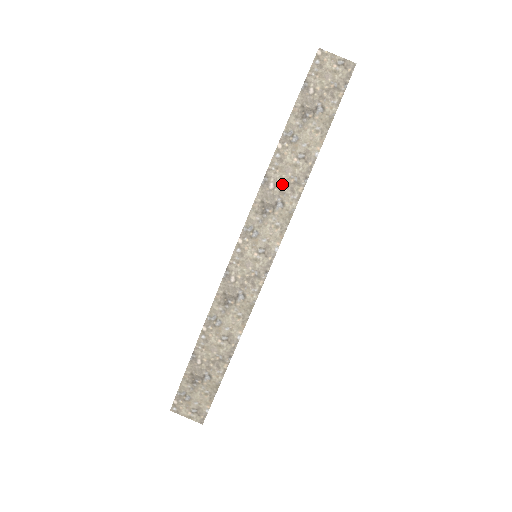
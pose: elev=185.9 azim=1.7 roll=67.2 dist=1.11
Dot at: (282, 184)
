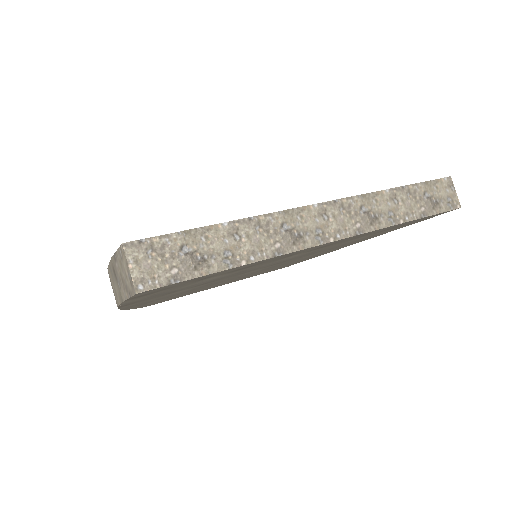
Dot at: occluded
